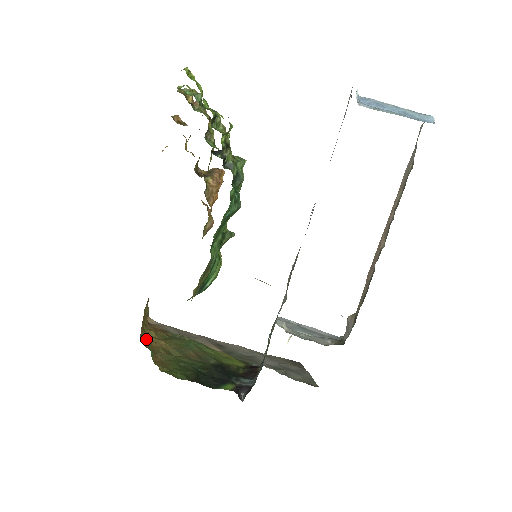
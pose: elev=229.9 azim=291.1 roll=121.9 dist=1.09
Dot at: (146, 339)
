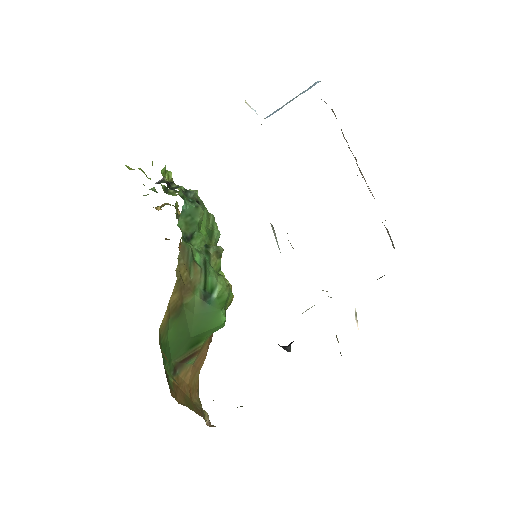
Dot at: (187, 406)
